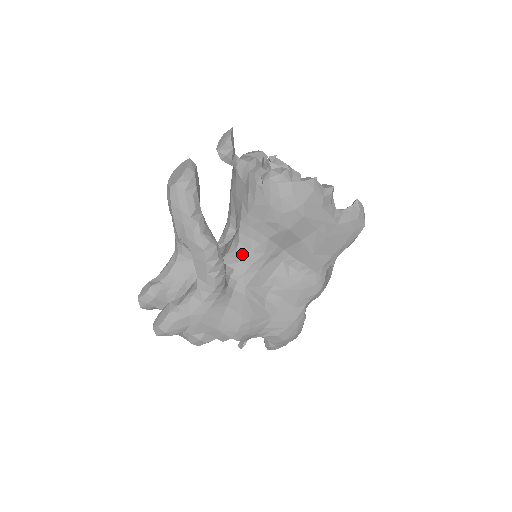
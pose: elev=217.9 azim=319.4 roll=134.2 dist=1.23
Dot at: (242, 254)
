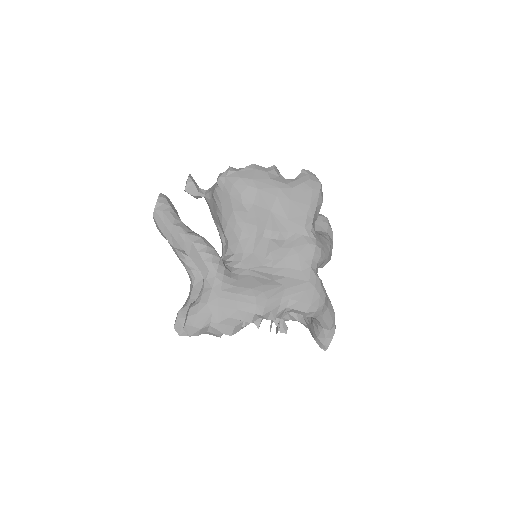
Dot at: (234, 247)
